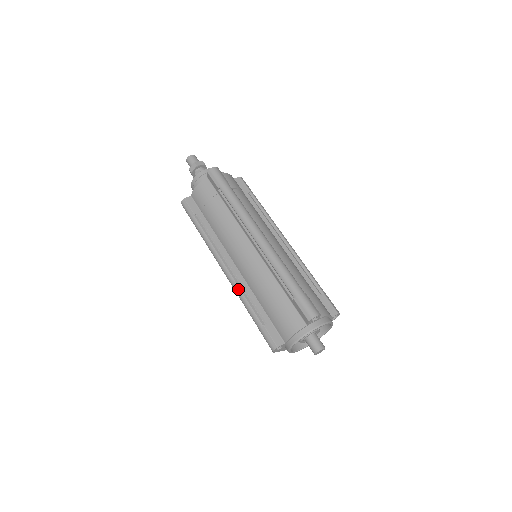
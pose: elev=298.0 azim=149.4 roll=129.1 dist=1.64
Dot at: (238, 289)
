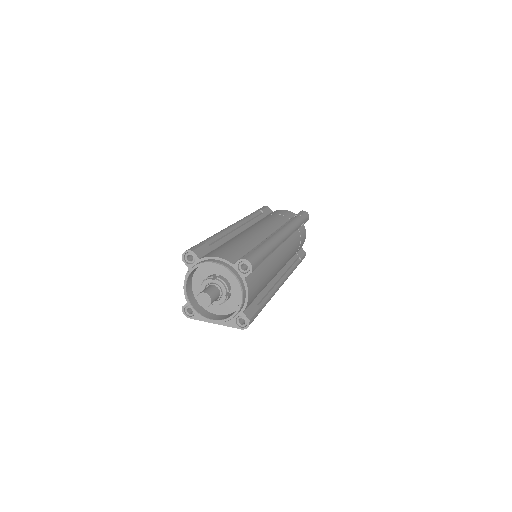
Dot at: occluded
